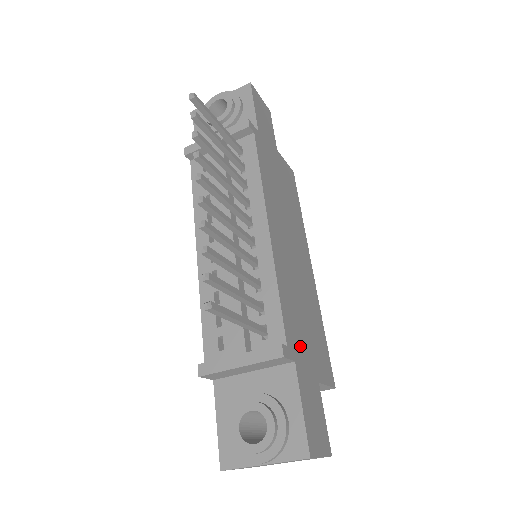
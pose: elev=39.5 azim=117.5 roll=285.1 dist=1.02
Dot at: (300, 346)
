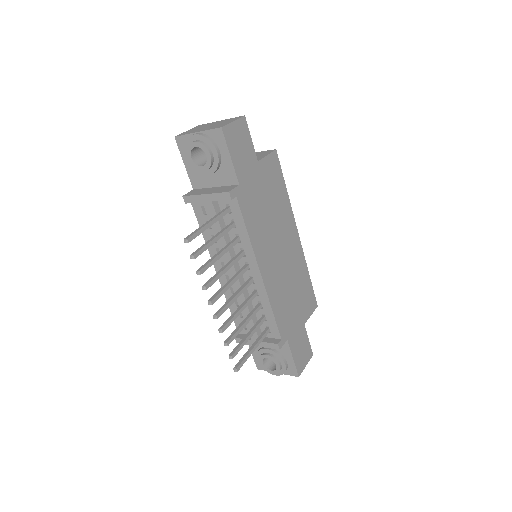
Dot at: (290, 323)
